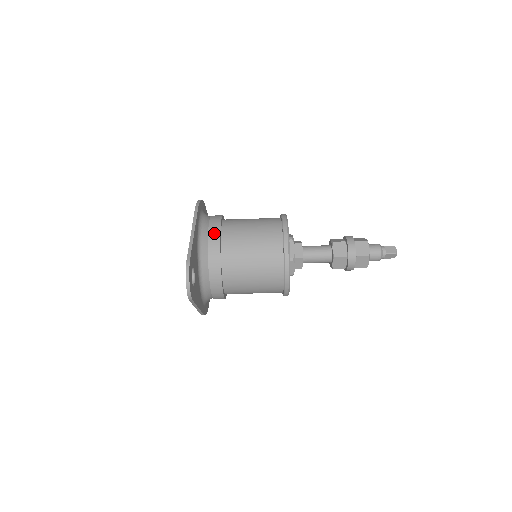
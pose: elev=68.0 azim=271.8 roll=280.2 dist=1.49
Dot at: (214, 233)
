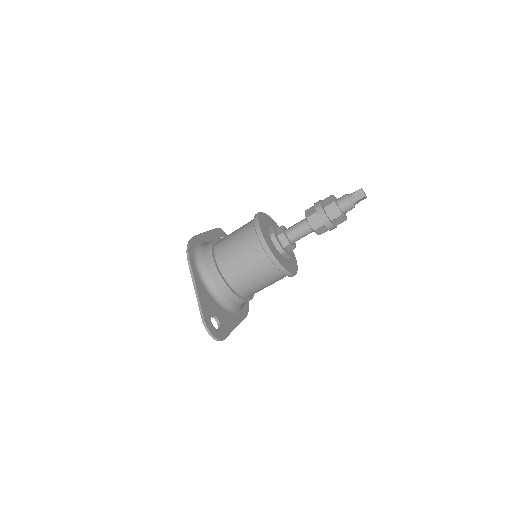
Dot at: (212, 271)
